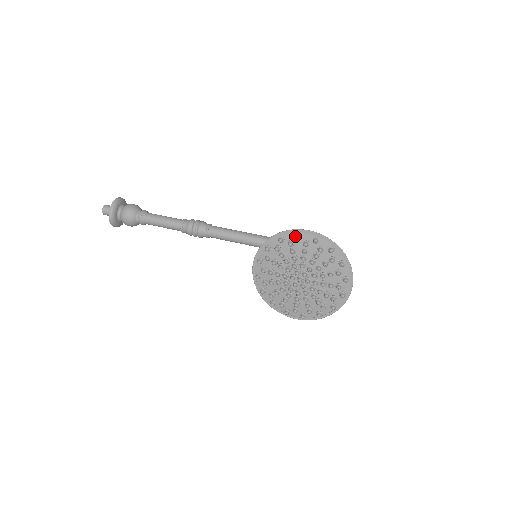
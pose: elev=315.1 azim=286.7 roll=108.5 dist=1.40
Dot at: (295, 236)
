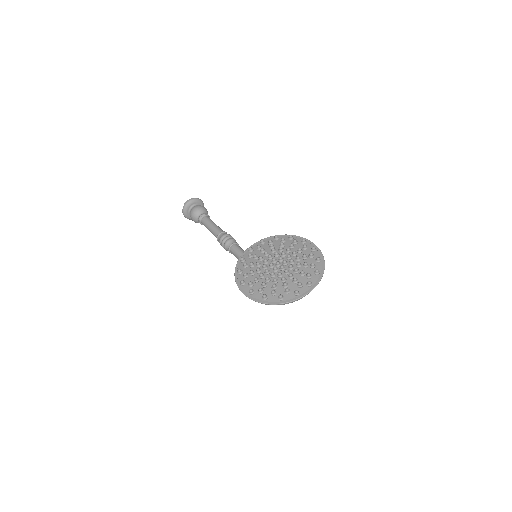
Dot at: (302, 240)
